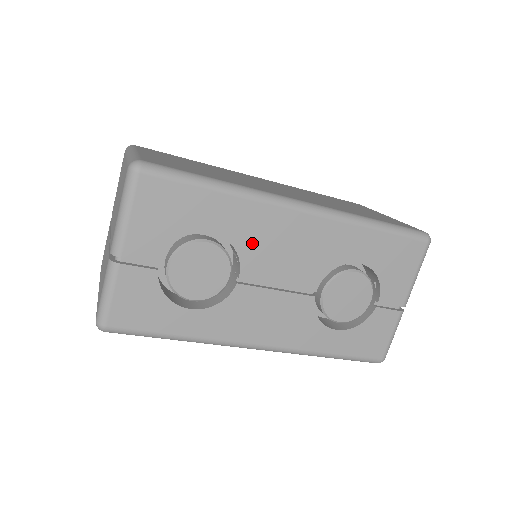
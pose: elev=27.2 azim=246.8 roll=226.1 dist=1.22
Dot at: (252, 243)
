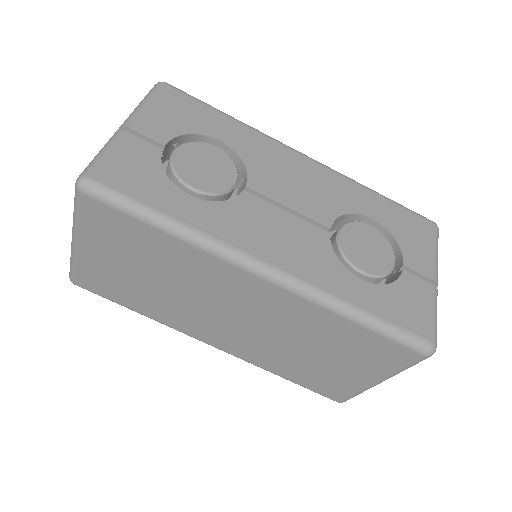
Dot at: (260, 163)
